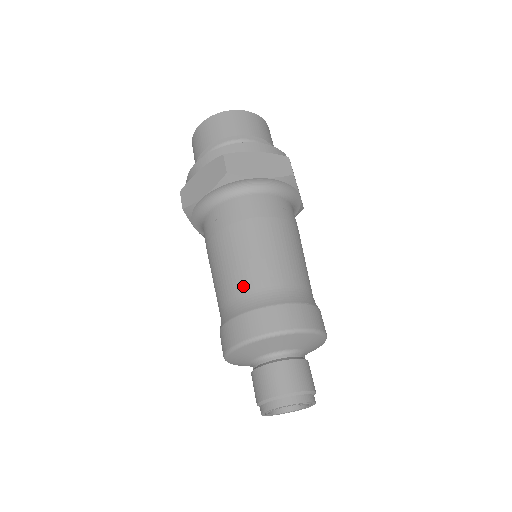
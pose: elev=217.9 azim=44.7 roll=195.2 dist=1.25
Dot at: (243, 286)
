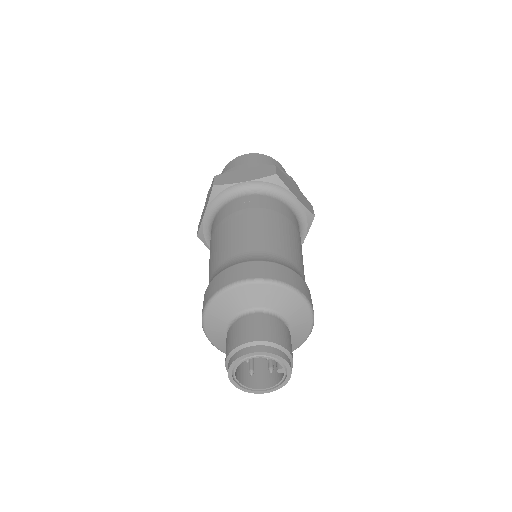
Dot at: (263, 246)
